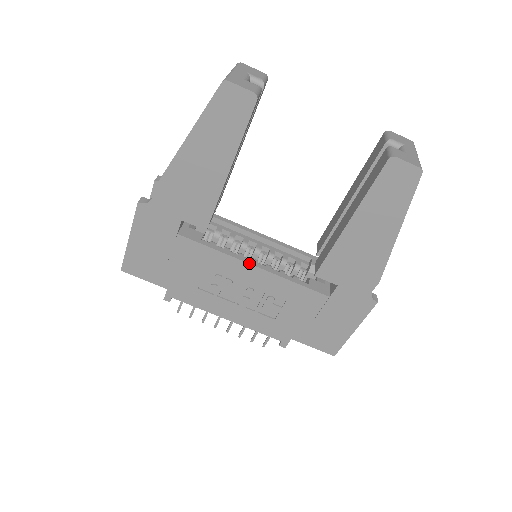
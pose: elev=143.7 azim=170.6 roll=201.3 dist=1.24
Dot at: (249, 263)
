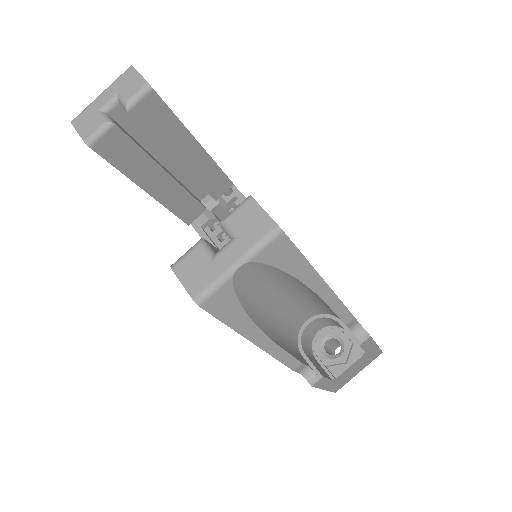
Dot at: occluded
